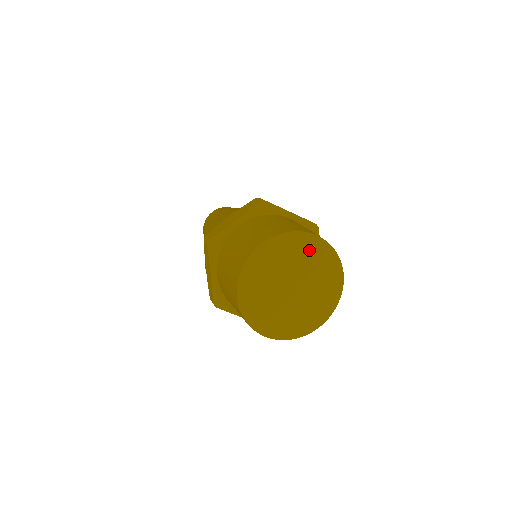
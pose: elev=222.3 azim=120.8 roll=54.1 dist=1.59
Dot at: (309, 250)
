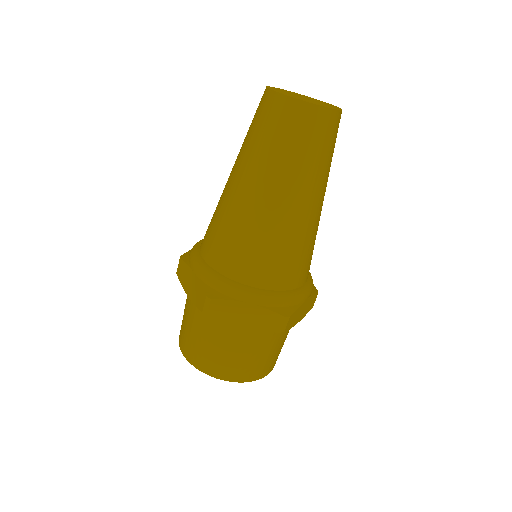
Dot at: occluded
